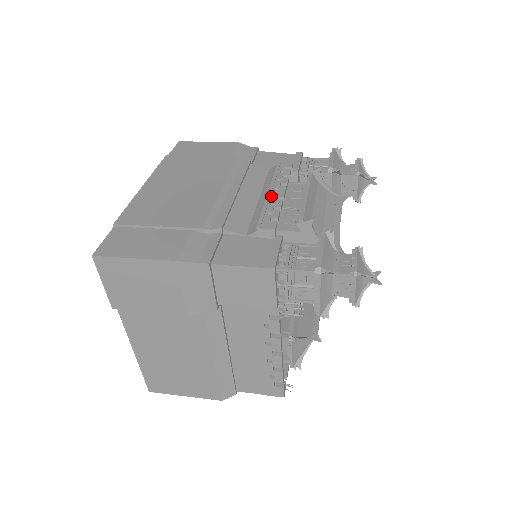
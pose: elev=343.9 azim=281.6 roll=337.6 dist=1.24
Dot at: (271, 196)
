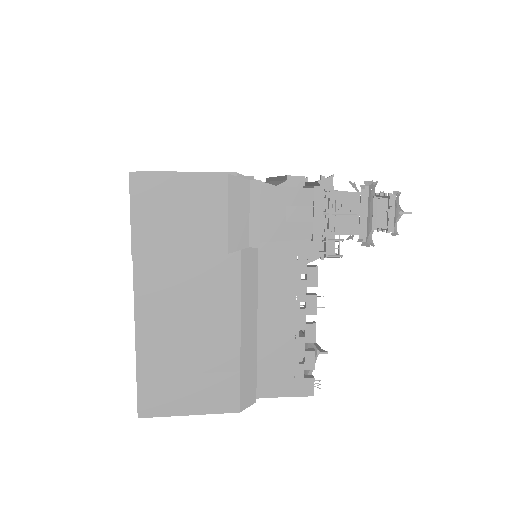
Dot at: occluded
